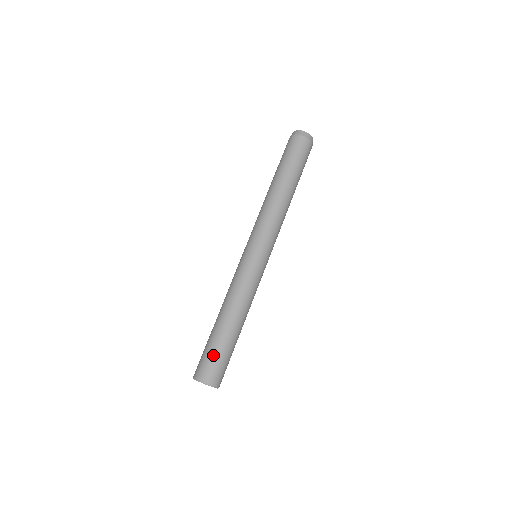
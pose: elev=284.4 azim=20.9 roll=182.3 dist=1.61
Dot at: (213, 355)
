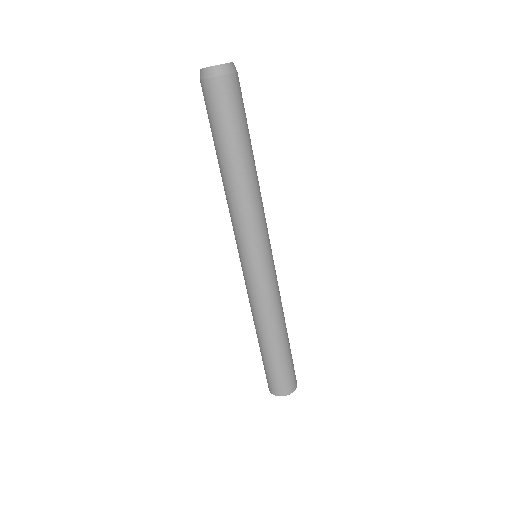
Dot at: (265, 370)
